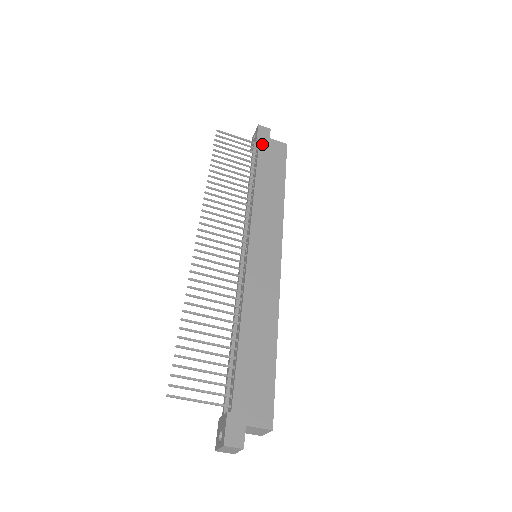
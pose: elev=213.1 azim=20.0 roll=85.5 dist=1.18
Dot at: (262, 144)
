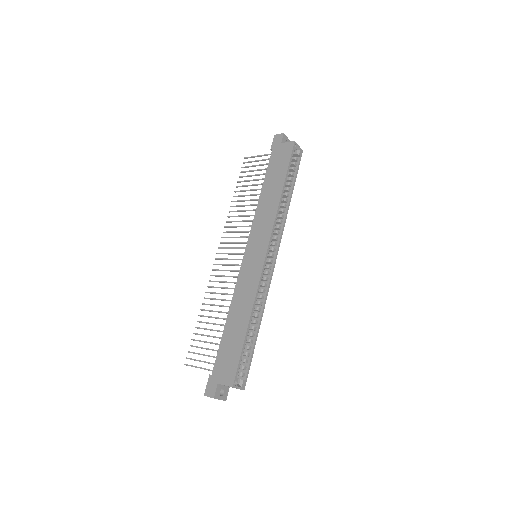
Dot at: (273, 153)
